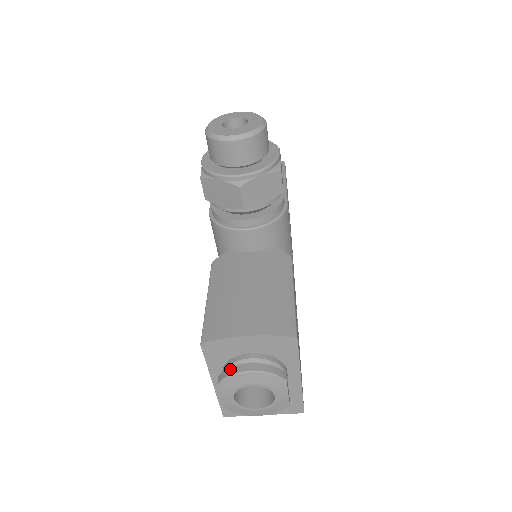
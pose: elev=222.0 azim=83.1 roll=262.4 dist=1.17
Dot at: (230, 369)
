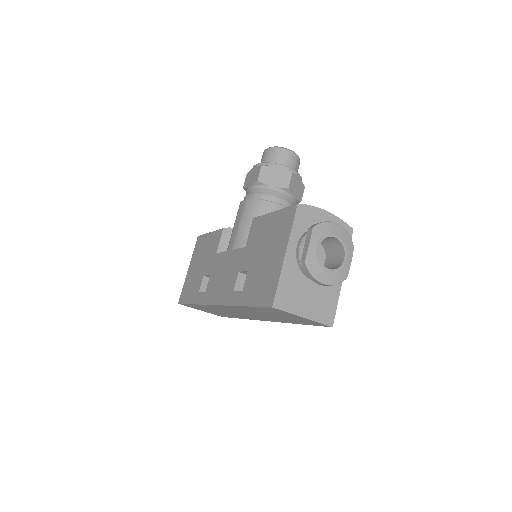
Dot at: (321, 222)
